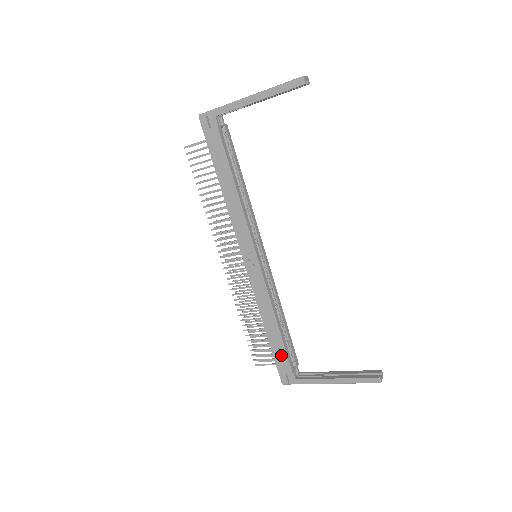
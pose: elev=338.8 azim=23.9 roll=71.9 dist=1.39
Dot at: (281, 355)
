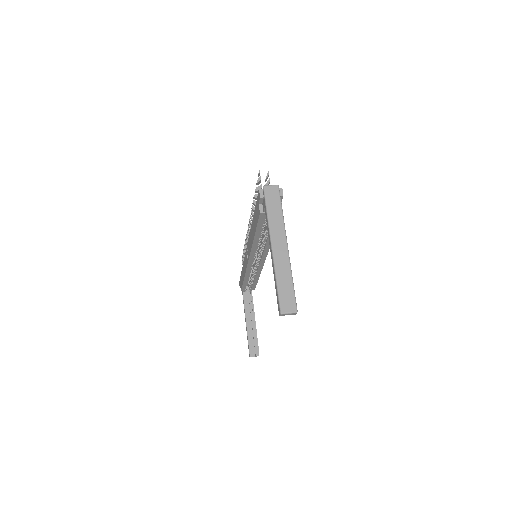
Dot at: (241, 282)
